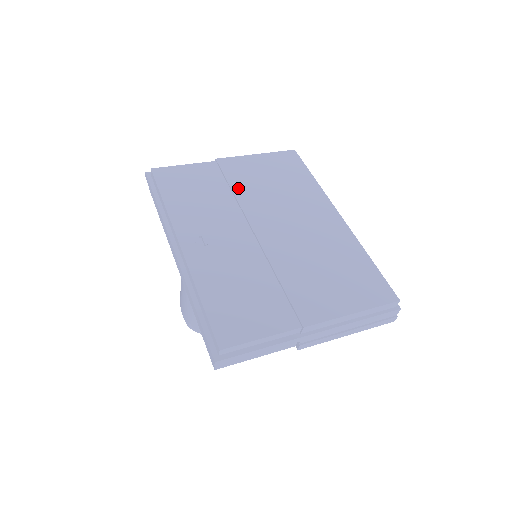
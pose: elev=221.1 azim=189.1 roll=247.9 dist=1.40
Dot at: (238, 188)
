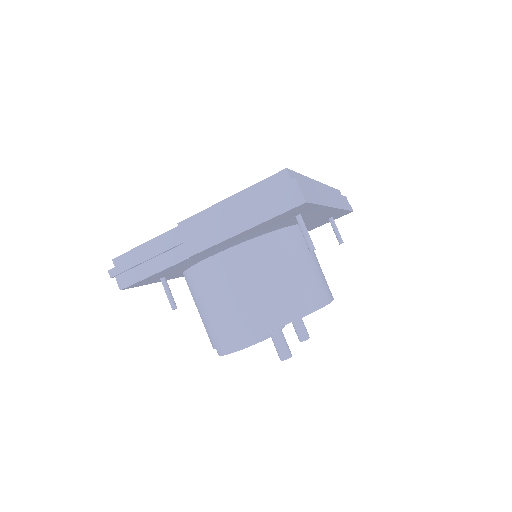
Dot at: occluded
